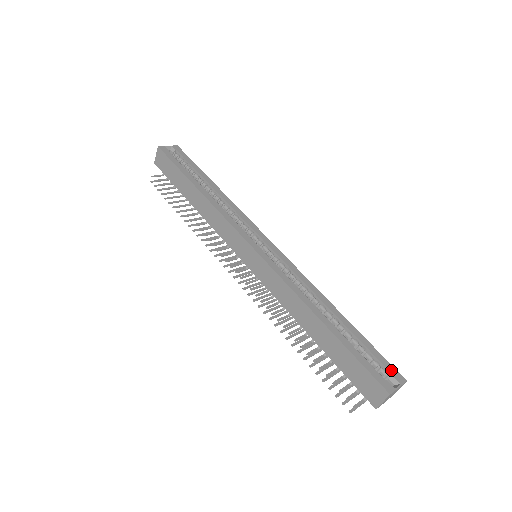
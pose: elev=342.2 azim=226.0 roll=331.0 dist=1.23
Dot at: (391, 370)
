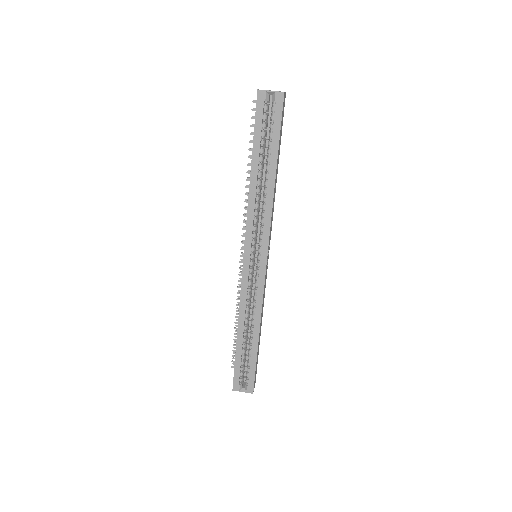
Dot at: (250, 384)
